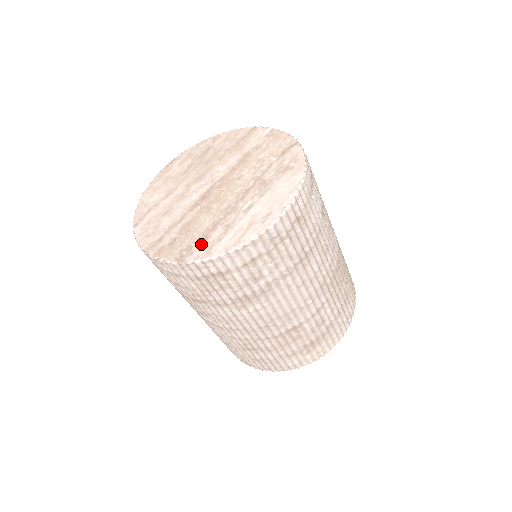
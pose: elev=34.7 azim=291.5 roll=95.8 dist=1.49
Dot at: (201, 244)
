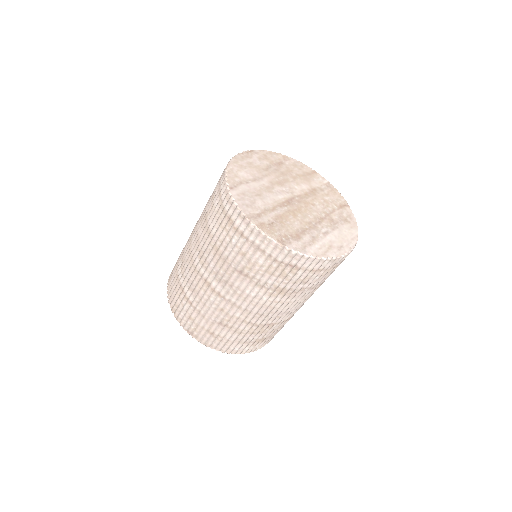
Dot at: (296, 240)
